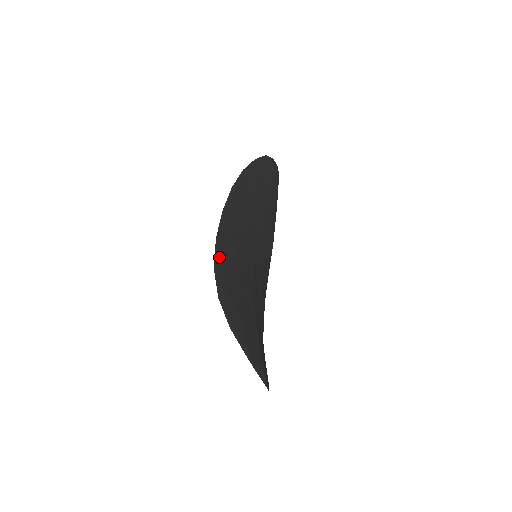
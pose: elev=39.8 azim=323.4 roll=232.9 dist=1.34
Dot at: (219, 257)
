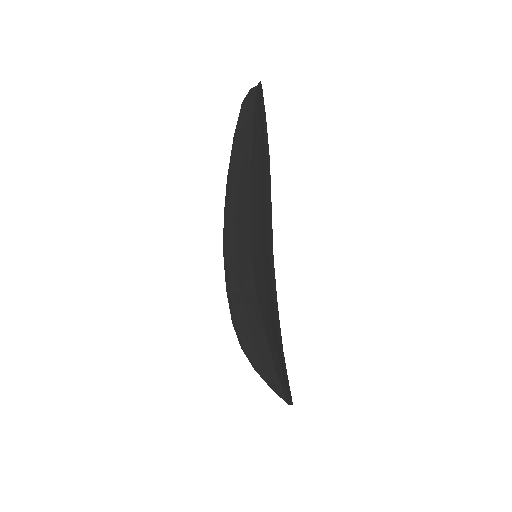
Dot at: occluded
